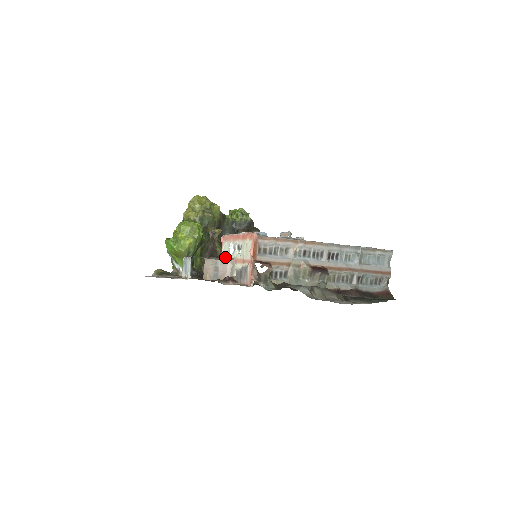
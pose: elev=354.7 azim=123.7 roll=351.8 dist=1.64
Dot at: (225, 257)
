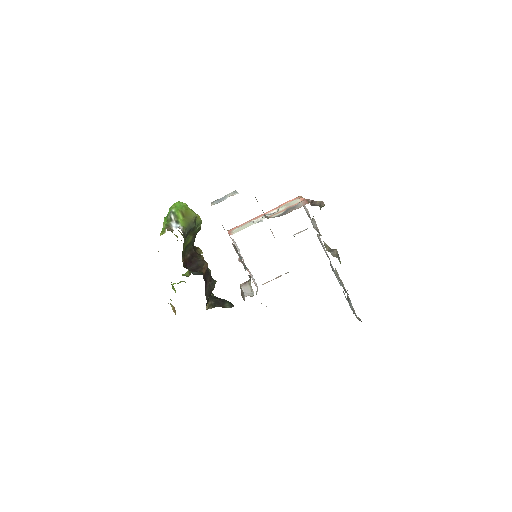
Dot at: occluded
